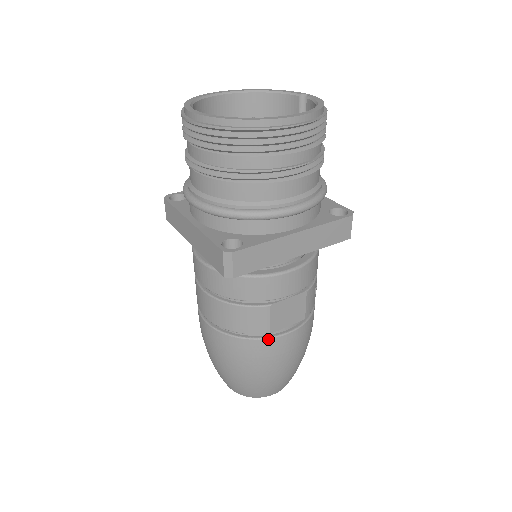
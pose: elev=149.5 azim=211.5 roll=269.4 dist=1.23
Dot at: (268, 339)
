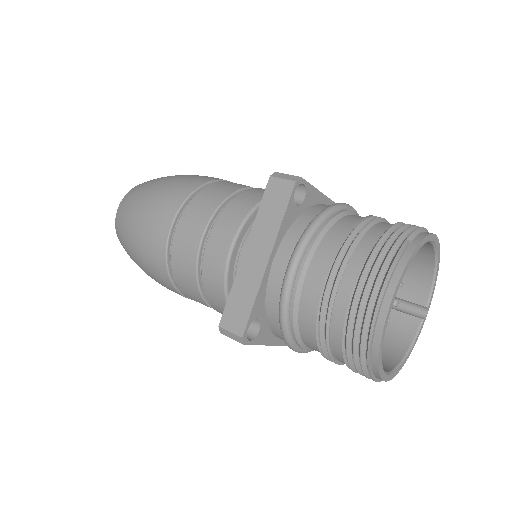
Dot at: (179, 293)
